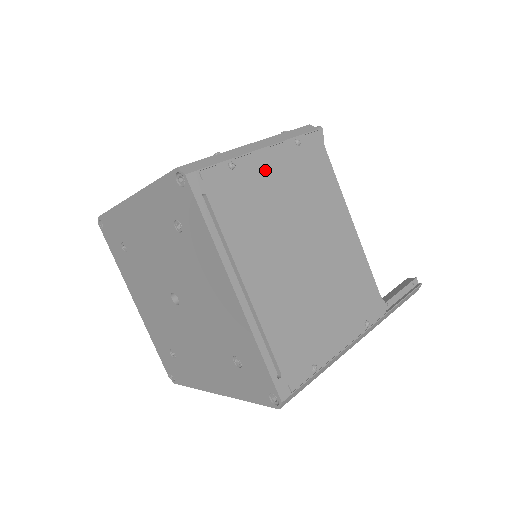
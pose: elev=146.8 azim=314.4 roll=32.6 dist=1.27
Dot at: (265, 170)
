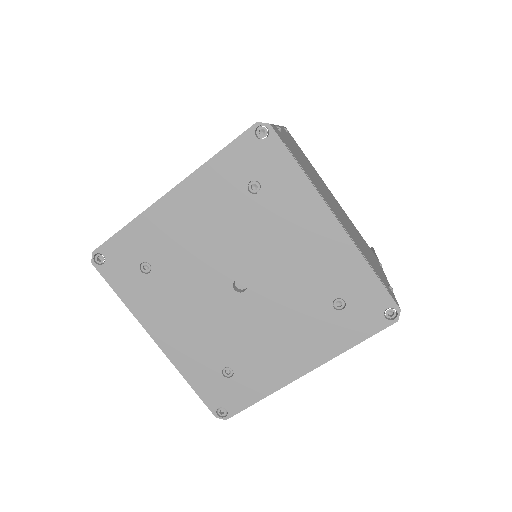
Dot at: (289, 141)
